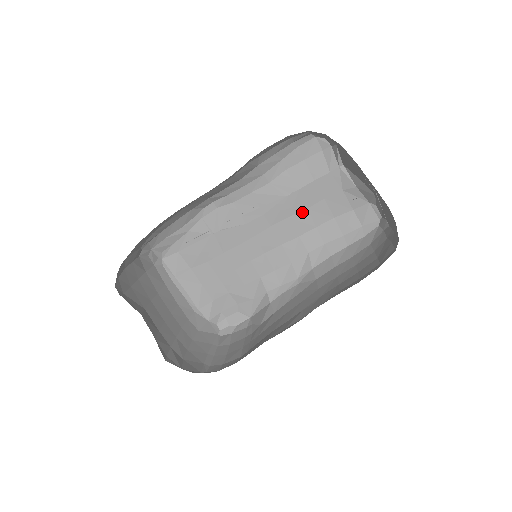
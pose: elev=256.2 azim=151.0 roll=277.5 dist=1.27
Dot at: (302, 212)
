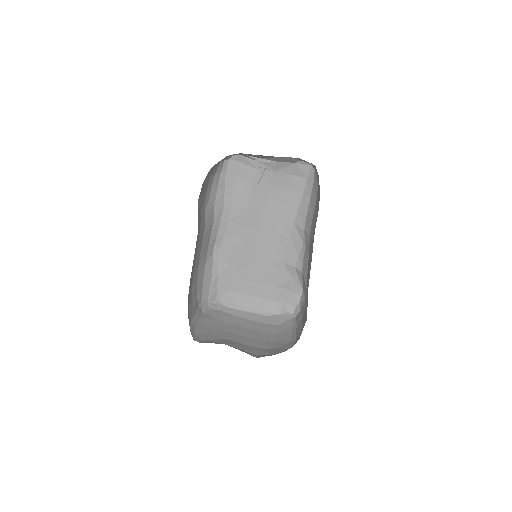
Dot at: (266, 204)
